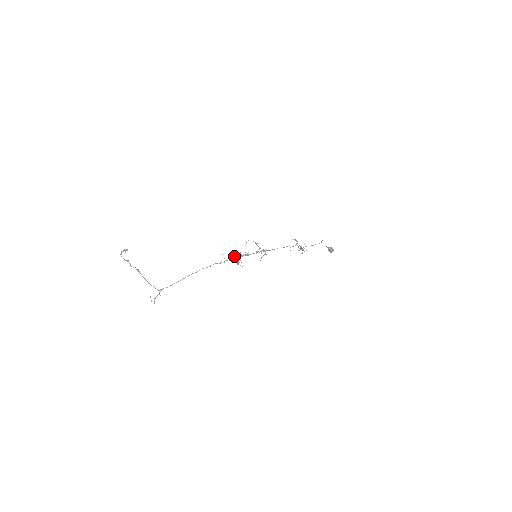
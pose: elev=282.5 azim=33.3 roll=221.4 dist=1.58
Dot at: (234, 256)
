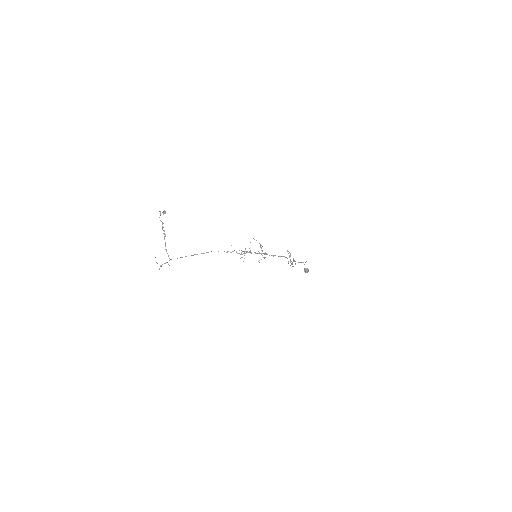
Dot at: occluded
